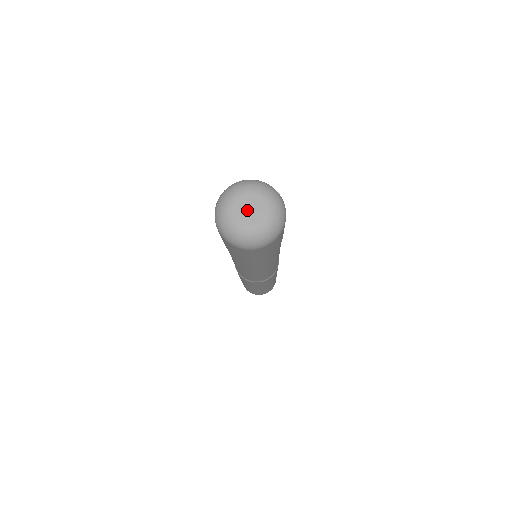
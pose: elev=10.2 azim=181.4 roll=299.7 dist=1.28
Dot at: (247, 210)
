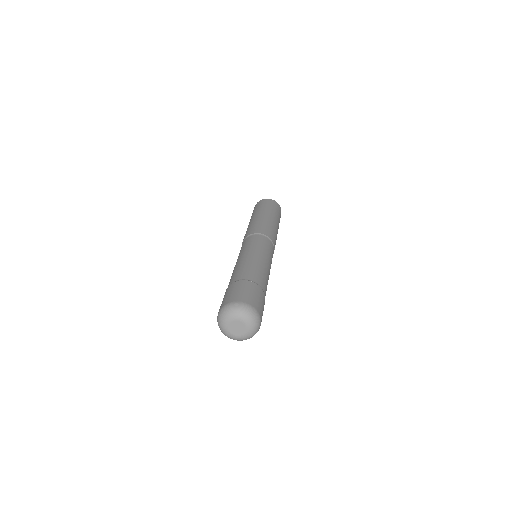
Dot at: (236, 328)
